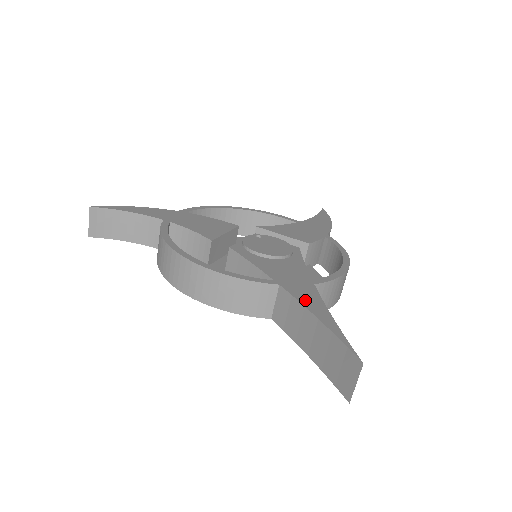
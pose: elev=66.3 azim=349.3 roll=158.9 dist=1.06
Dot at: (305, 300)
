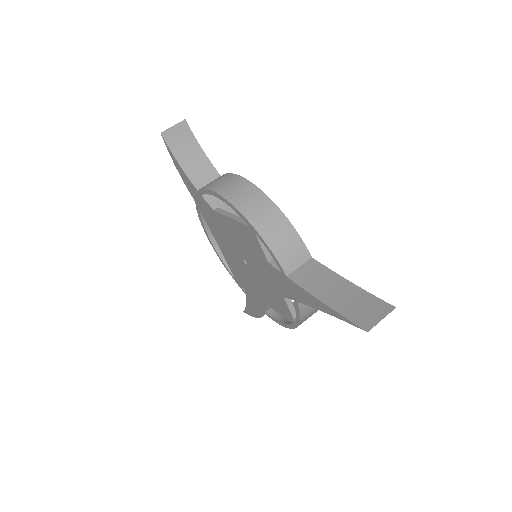
Dot at: occluded
